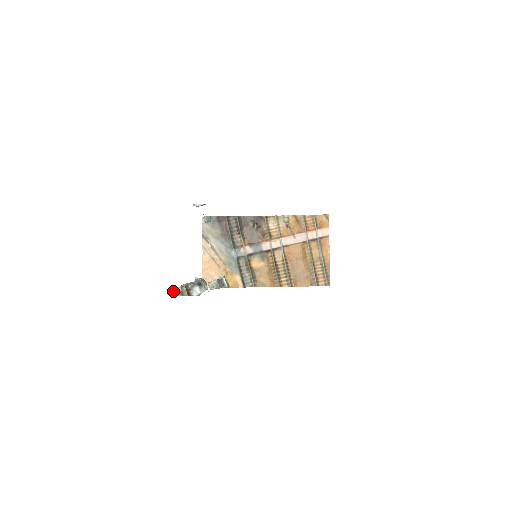
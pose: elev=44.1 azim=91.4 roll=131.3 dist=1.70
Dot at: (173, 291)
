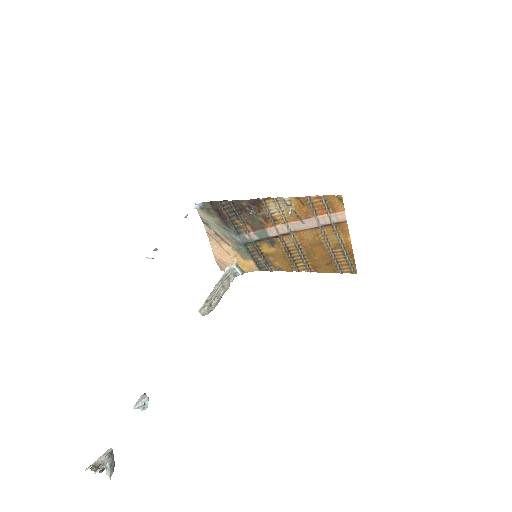
Dot at: (89, 468)
